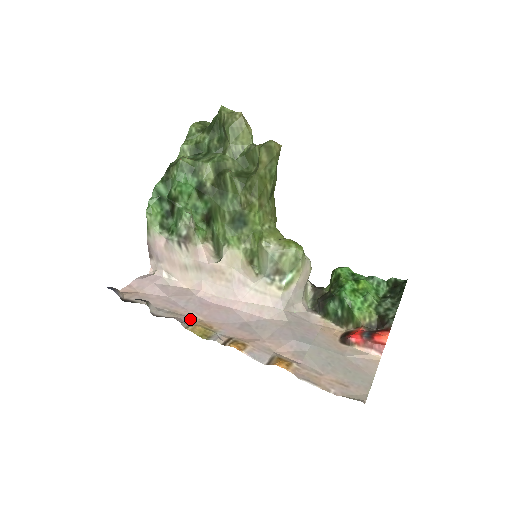
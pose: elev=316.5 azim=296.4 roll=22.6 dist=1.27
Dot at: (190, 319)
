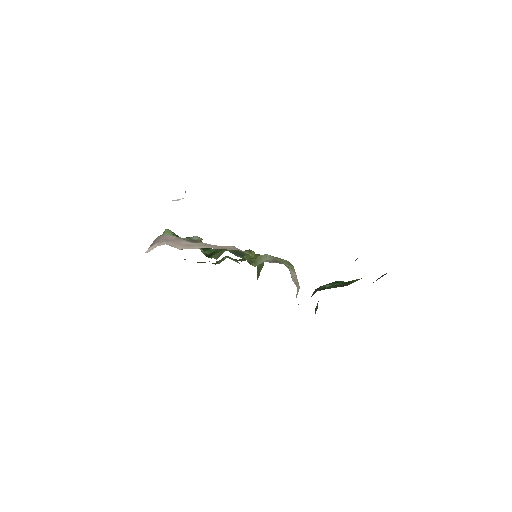
Dot at: occluded
